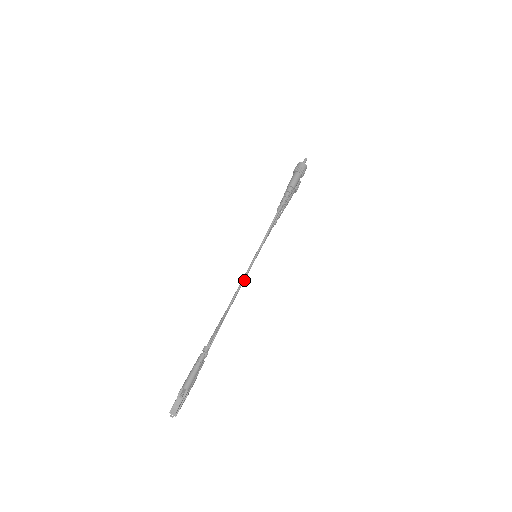
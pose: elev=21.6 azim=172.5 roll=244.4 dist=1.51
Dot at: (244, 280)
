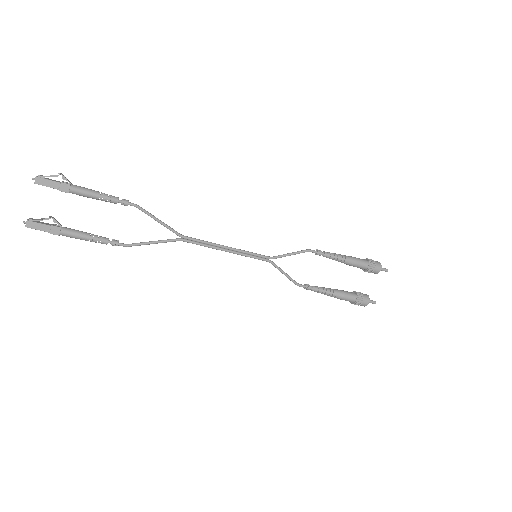
Dot at: (223, 249)
